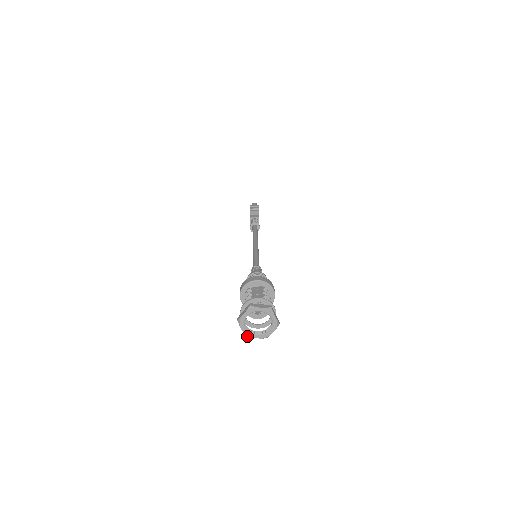
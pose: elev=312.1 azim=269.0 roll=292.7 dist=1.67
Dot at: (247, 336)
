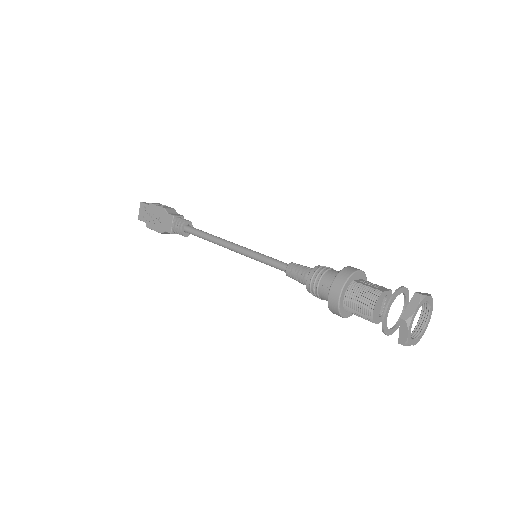
Dot at: (406, 344)
